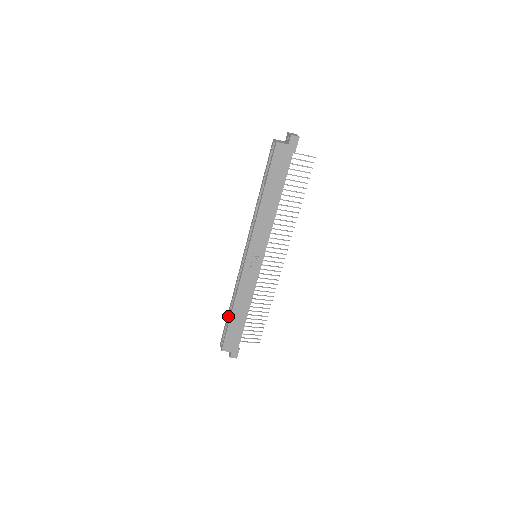
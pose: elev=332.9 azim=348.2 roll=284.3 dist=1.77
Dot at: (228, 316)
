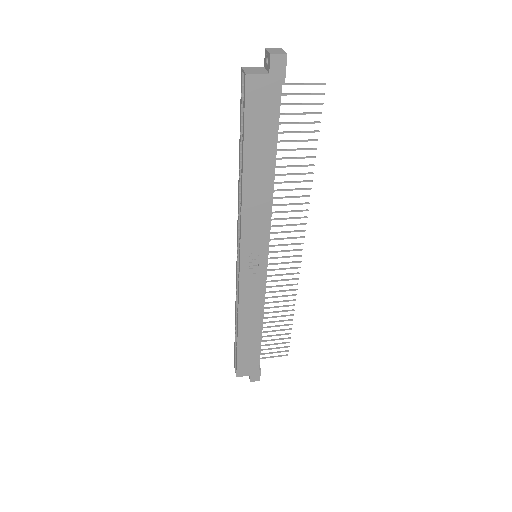
Dot at: (235, 335)
